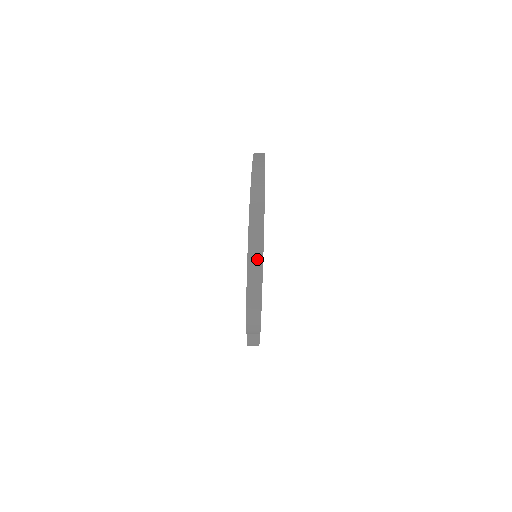
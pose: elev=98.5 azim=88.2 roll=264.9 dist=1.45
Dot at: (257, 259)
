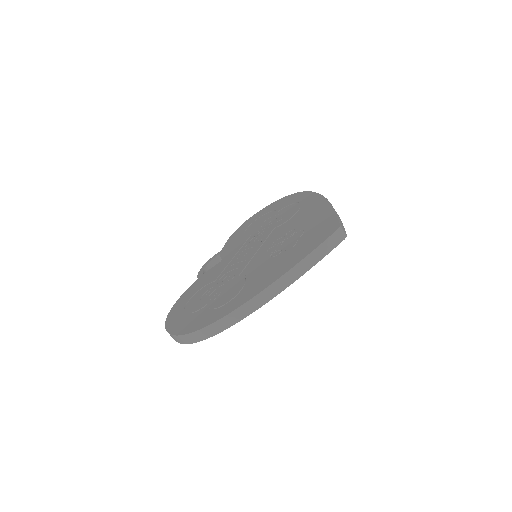
Dot at: (178, 340)
